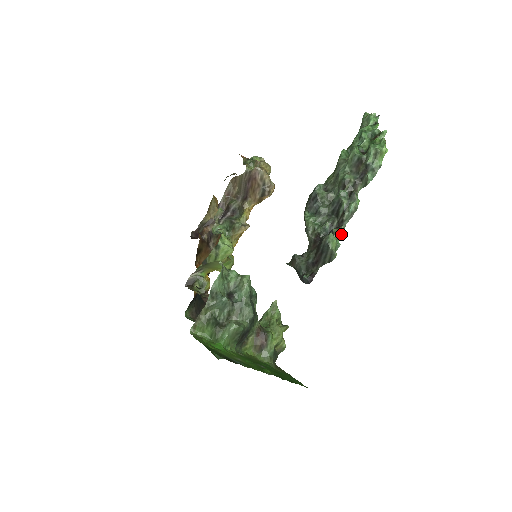
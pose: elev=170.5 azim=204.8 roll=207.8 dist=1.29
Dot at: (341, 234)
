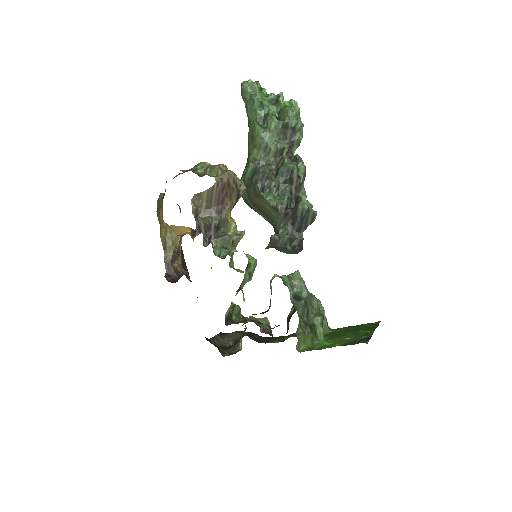
Dot at: (306, 196)
